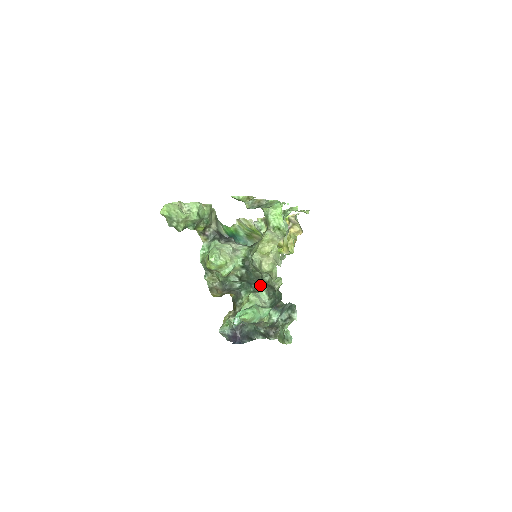
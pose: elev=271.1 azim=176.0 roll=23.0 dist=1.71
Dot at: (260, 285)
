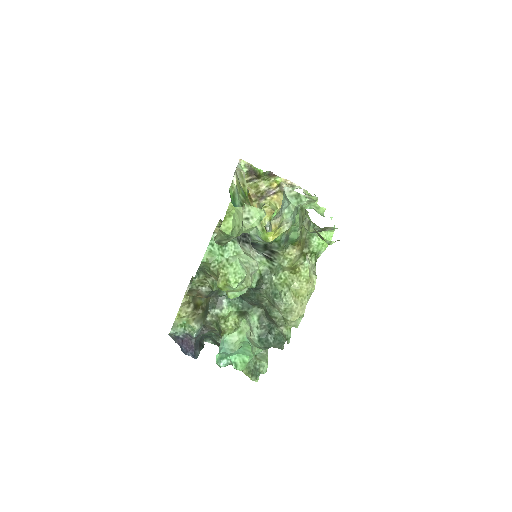
Dot at: (254, 306)
